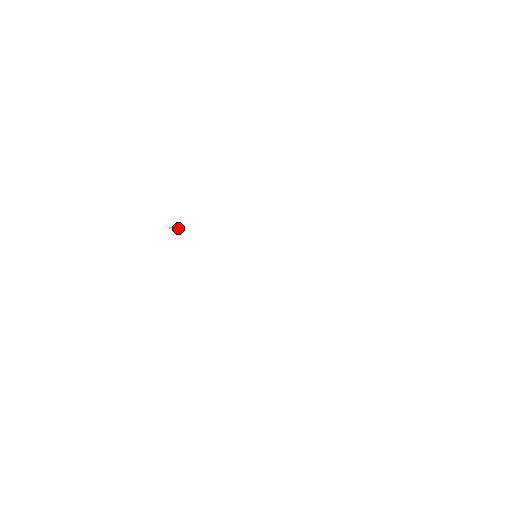
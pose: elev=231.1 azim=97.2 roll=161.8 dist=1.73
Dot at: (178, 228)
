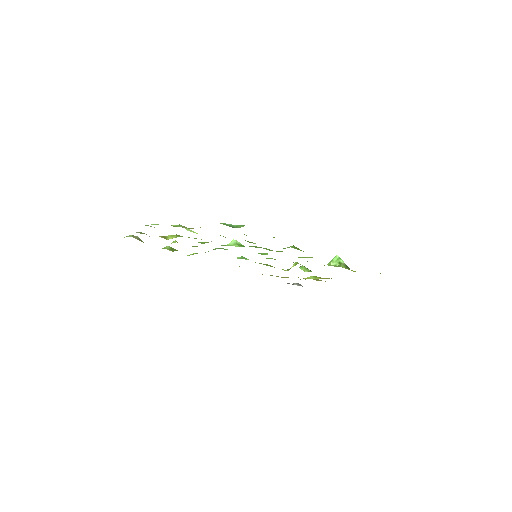
Dot at: (194, 232)
